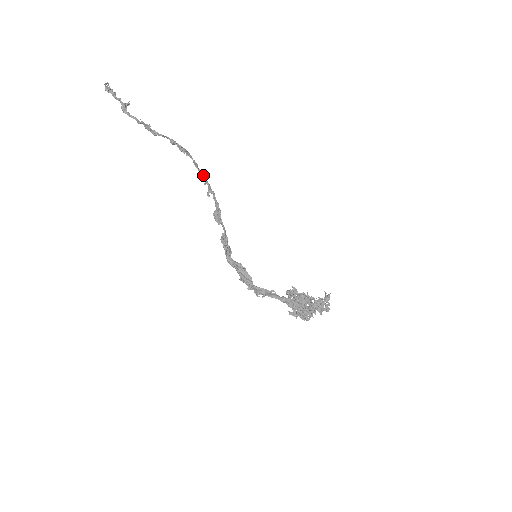
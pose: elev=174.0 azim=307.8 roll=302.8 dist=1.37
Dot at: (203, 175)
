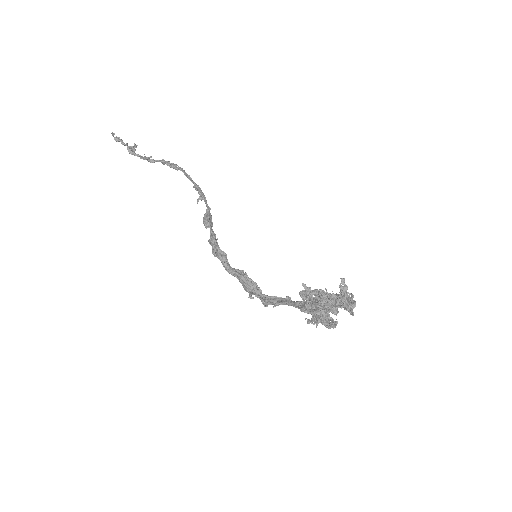
Dot at: (195, 184)
